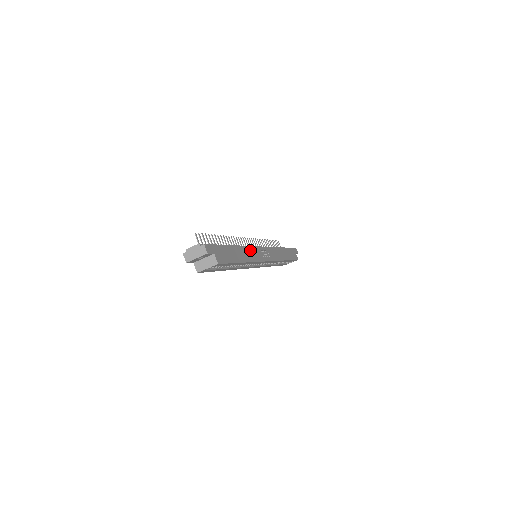
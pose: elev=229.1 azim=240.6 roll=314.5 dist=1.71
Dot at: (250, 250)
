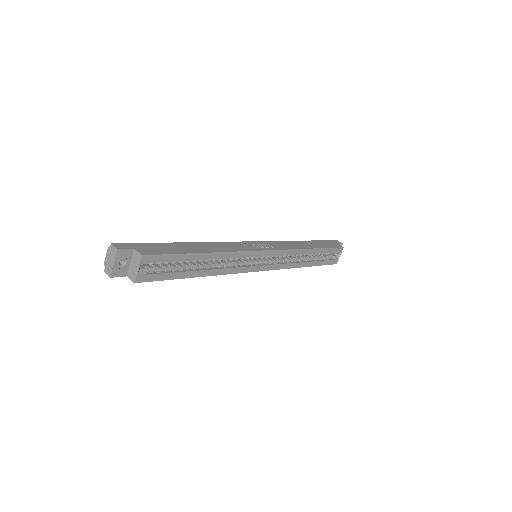
Dot at: (224, 244)
